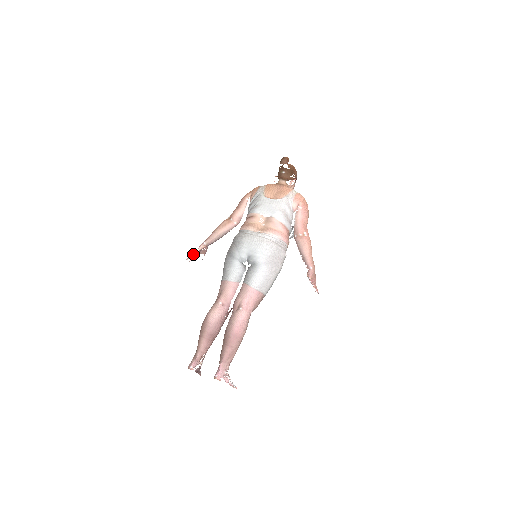
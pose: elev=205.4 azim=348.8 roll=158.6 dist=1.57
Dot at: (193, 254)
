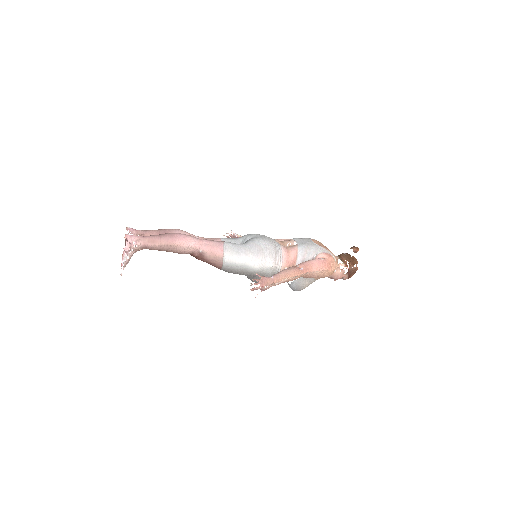
Dot at: (230, 235)
